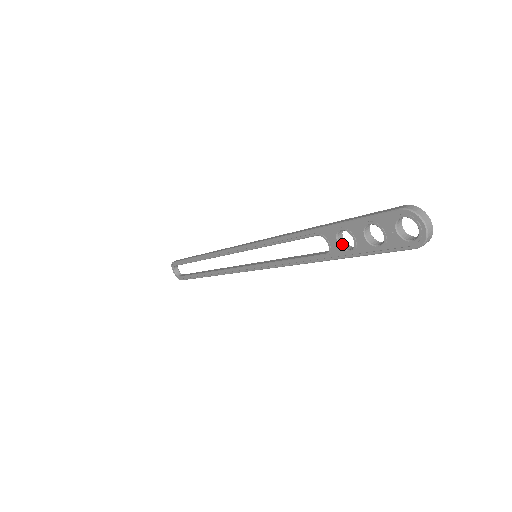
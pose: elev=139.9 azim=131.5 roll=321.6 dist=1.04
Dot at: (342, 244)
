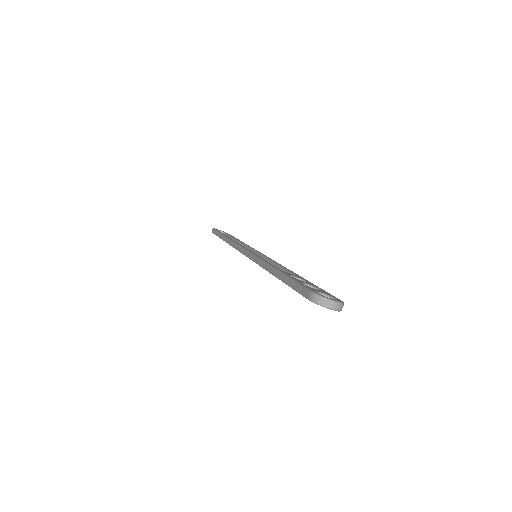
Dot at: occluded
